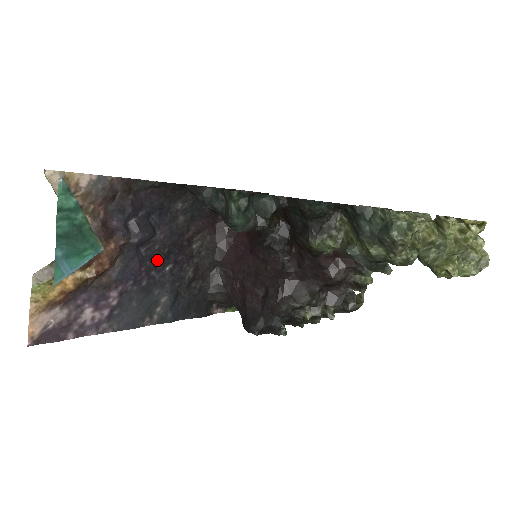
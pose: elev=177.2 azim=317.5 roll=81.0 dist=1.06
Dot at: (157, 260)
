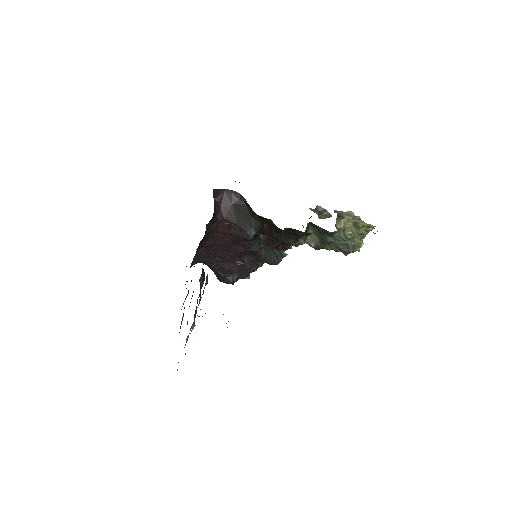
Dot at: occluded
